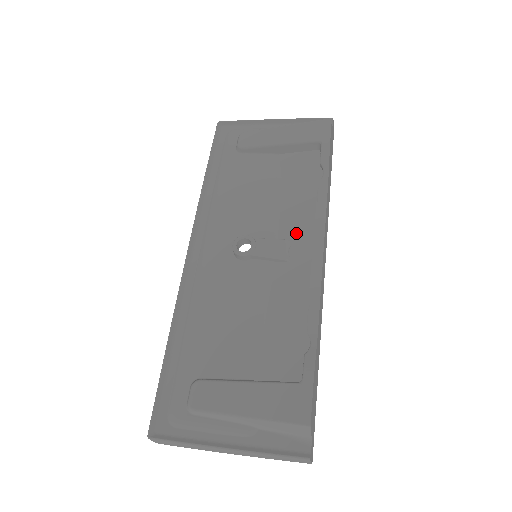
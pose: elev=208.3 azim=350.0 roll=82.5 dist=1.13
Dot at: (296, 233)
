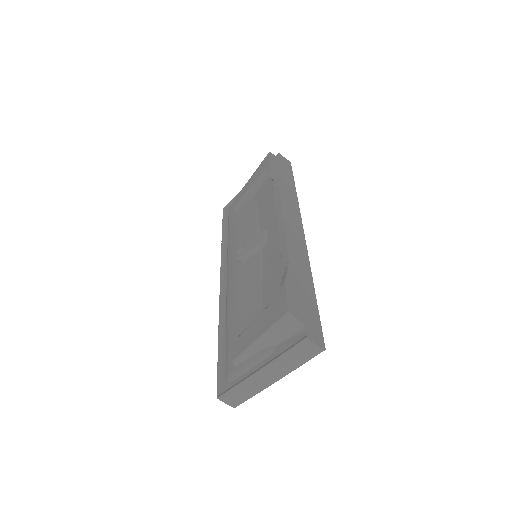
Dot at: (268, 224)
